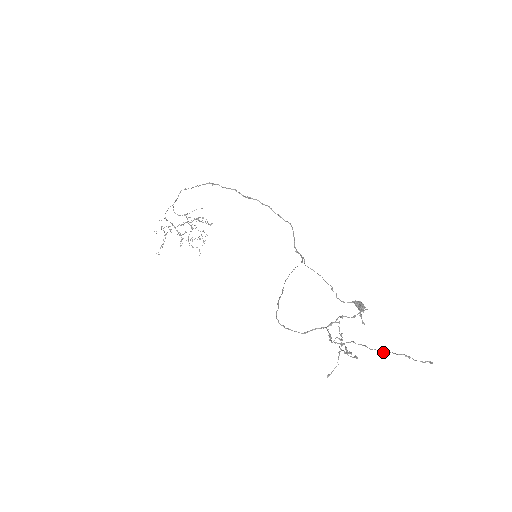
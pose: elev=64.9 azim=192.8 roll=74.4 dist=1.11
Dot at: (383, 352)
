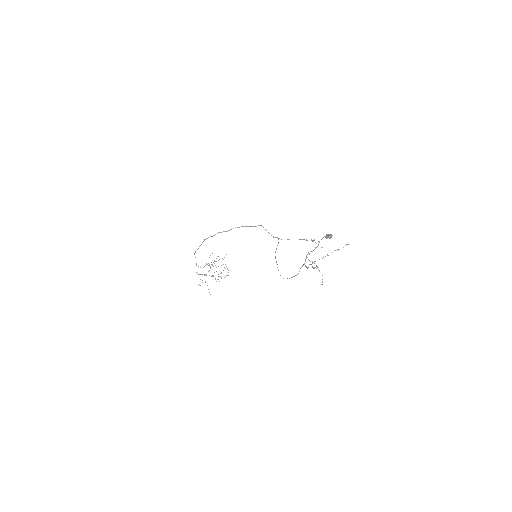
Dot at: occluded
